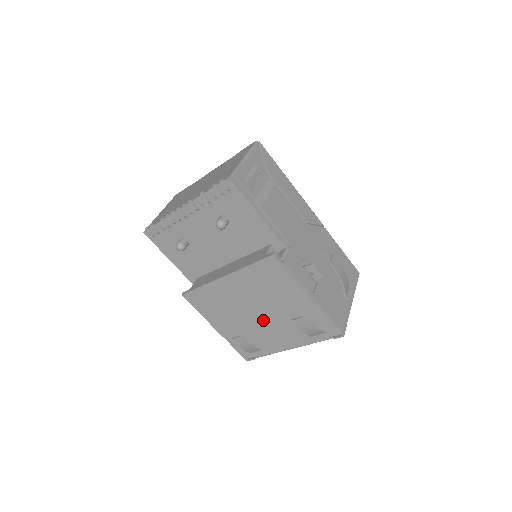
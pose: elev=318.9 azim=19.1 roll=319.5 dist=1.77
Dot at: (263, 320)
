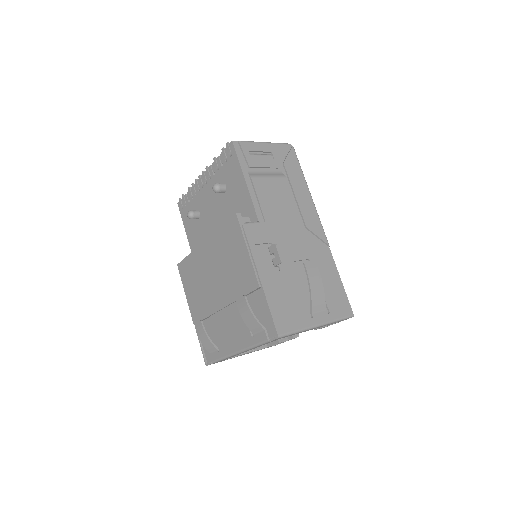
Dot at: (221, 303)
